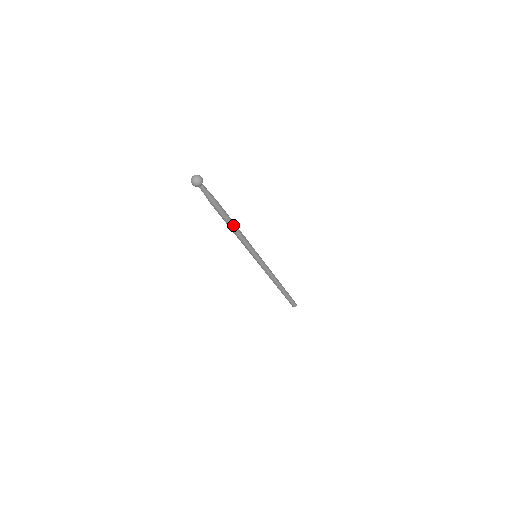
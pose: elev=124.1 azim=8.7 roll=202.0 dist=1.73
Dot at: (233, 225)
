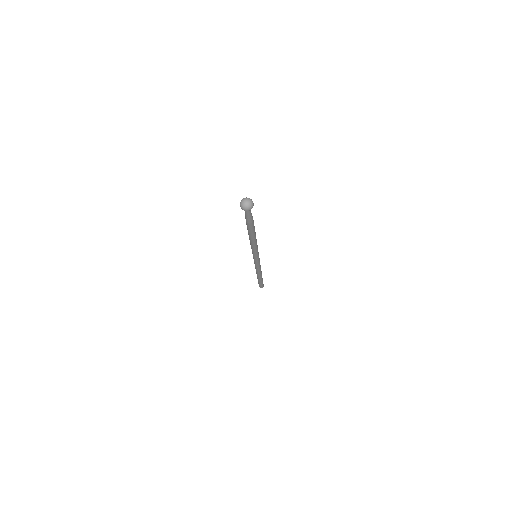
Dot at: (255, 235)
